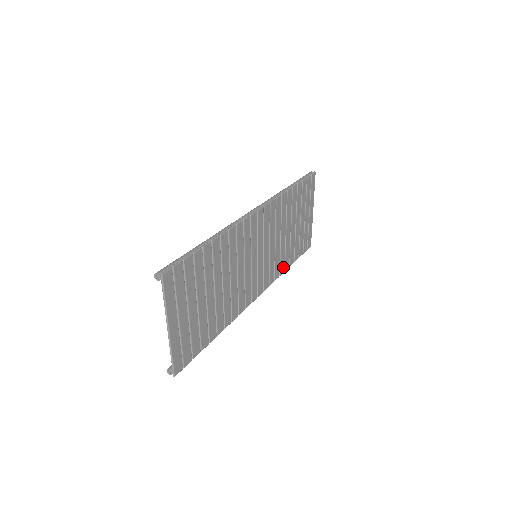
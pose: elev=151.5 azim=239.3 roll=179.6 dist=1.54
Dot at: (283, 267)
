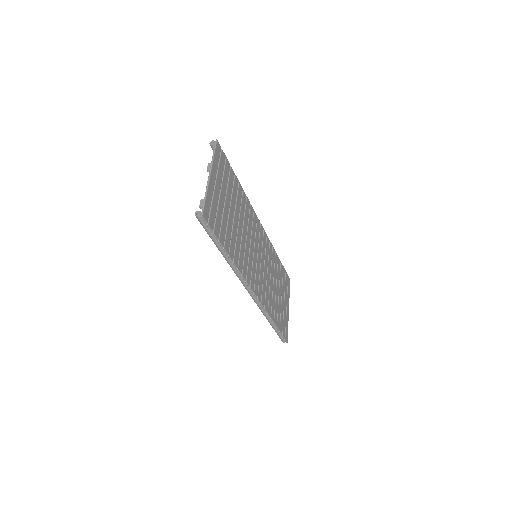
Dot at: (270, 311)
